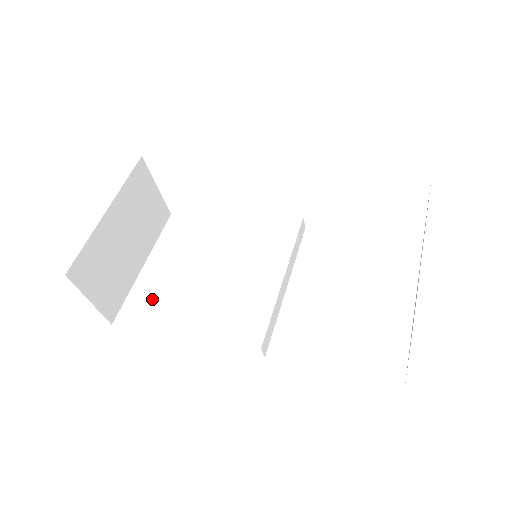
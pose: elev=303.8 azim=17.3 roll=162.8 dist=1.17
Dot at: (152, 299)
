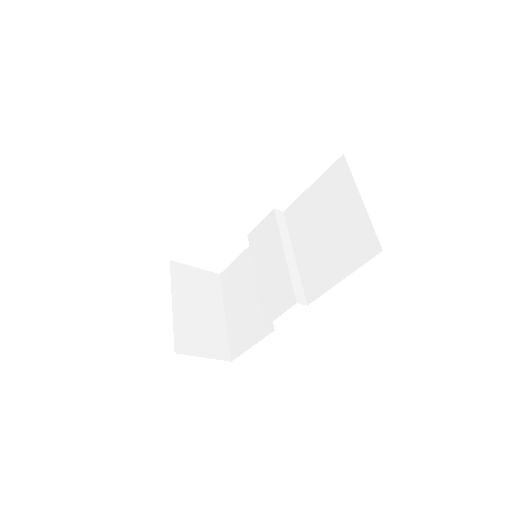
Dot at: (240, 329)
